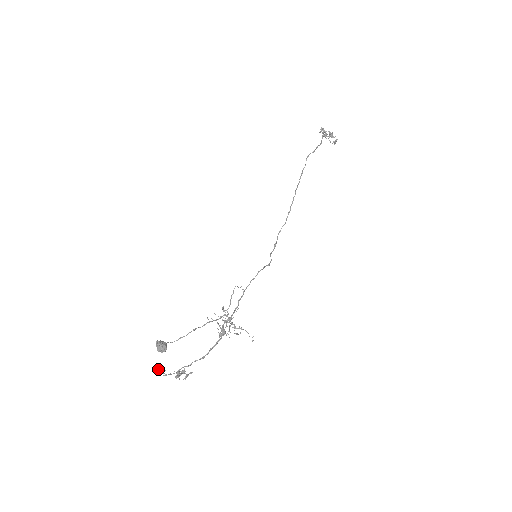
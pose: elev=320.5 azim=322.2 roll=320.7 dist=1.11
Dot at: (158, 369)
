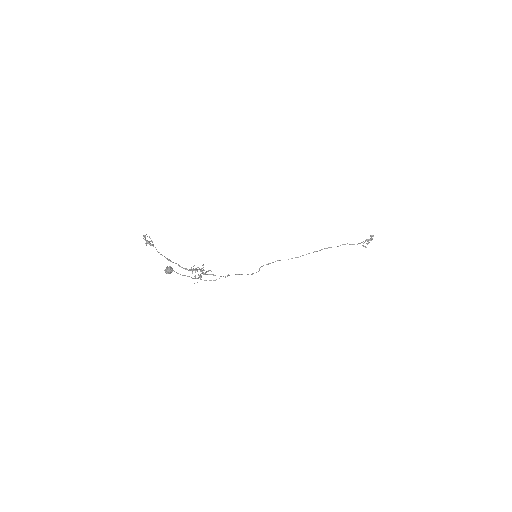
Dot at: (146, 234)
